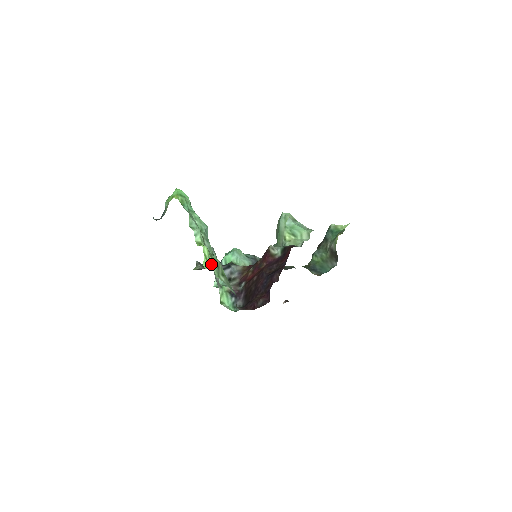
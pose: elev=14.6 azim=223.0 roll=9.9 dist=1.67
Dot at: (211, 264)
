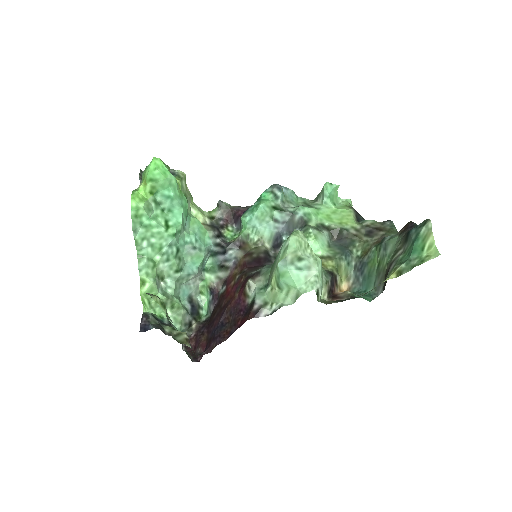
Dot at: (151, 306)
